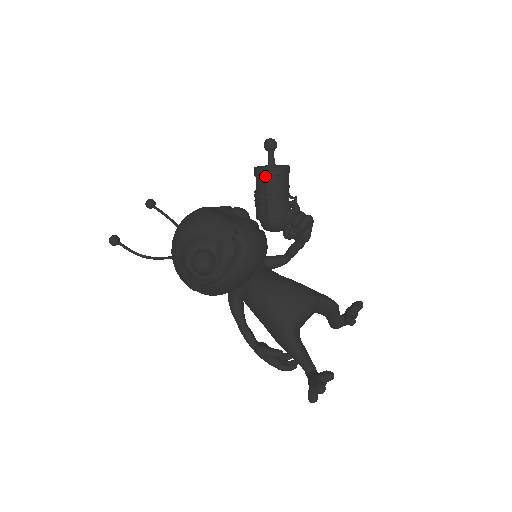
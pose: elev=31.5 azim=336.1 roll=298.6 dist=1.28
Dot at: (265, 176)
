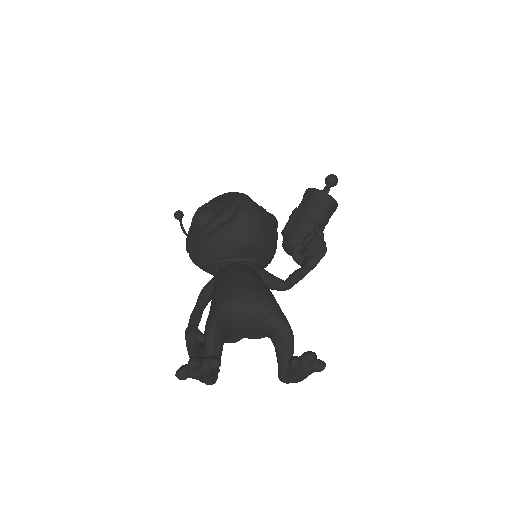
Dot at: (308, 195)
